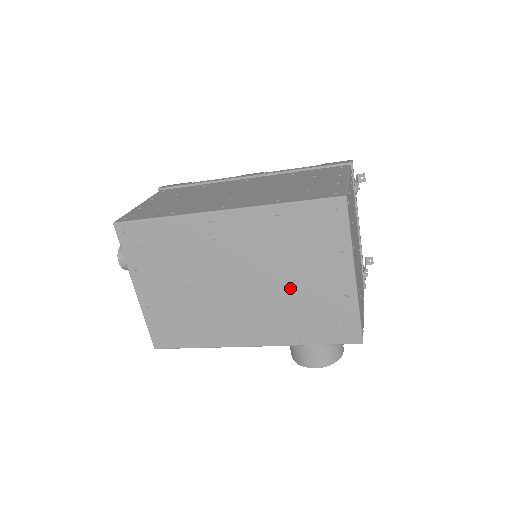
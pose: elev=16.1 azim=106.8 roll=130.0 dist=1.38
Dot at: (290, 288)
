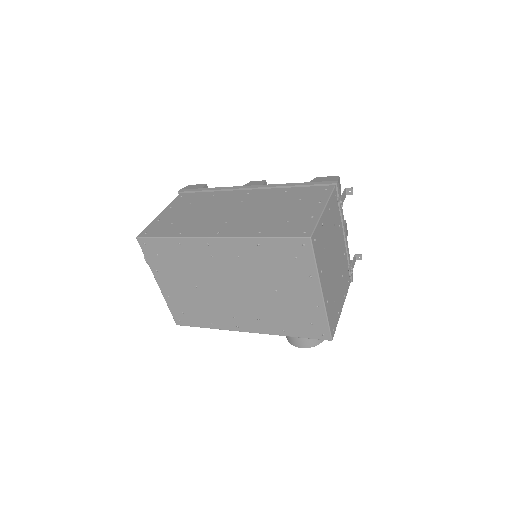
Dot at: (273, 296)
